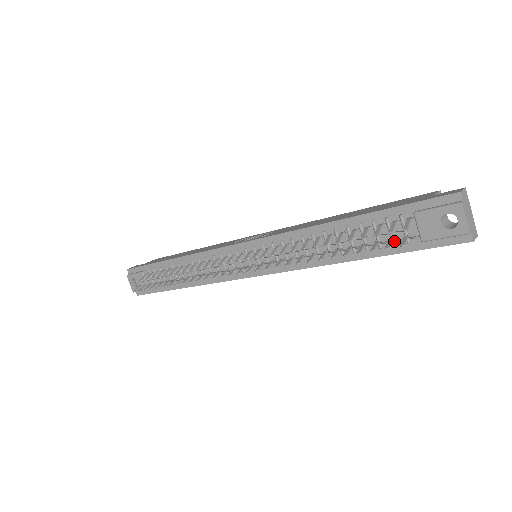
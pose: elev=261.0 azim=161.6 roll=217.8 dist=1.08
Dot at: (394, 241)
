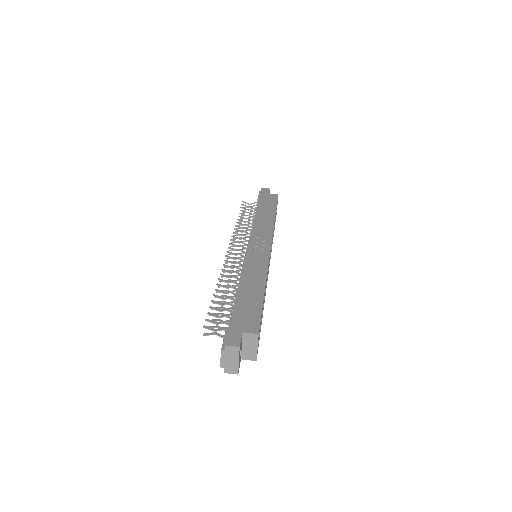
Dot at: occluded
